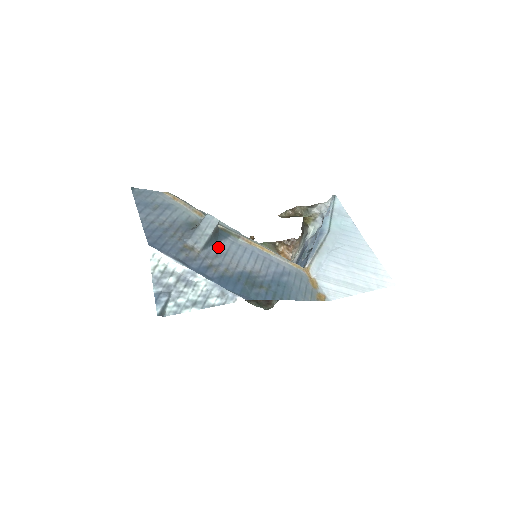
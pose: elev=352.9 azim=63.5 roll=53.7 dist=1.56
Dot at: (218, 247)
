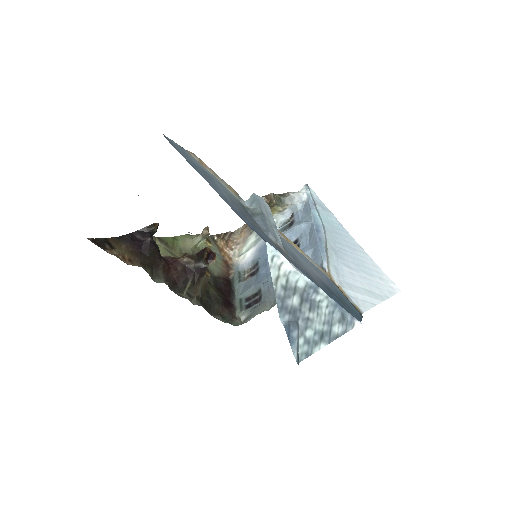
Dot at: (284, 245)
